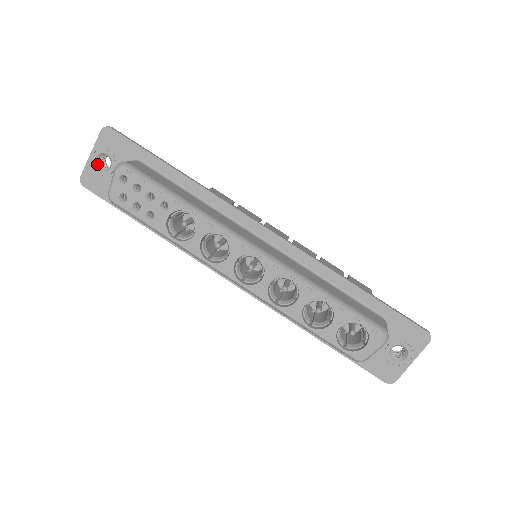
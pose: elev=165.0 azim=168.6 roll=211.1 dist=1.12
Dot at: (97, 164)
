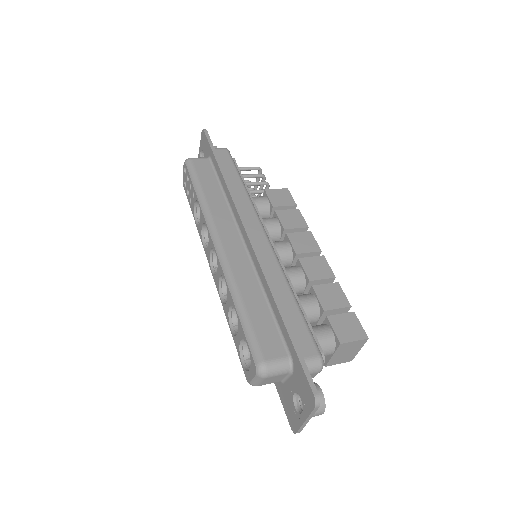
Dot at: occluded
